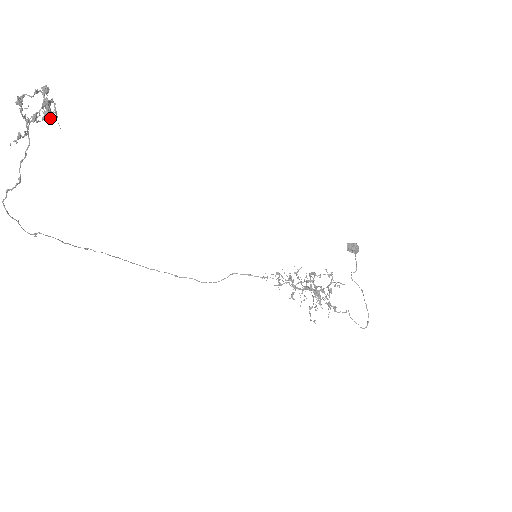
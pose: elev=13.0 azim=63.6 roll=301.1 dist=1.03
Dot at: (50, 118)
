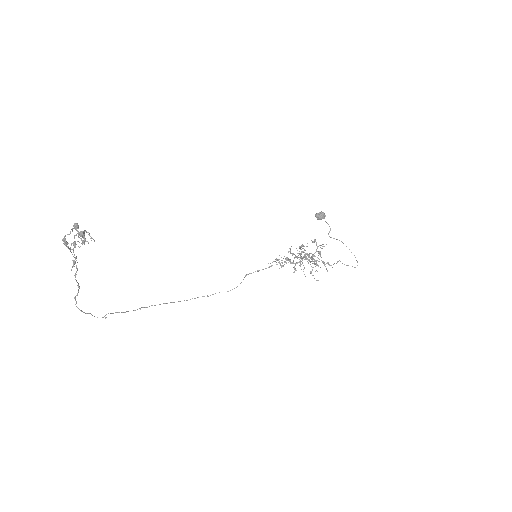
Dot at: occluded
